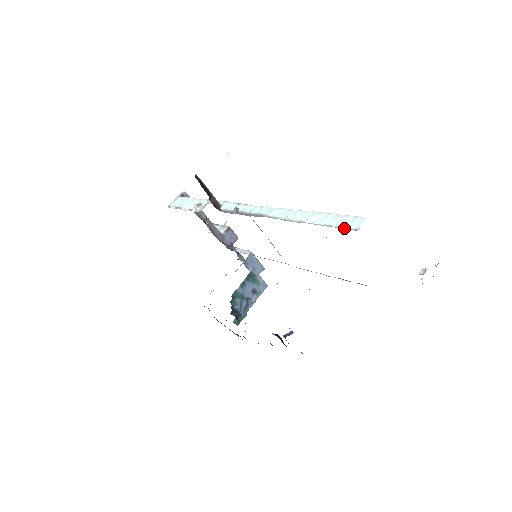
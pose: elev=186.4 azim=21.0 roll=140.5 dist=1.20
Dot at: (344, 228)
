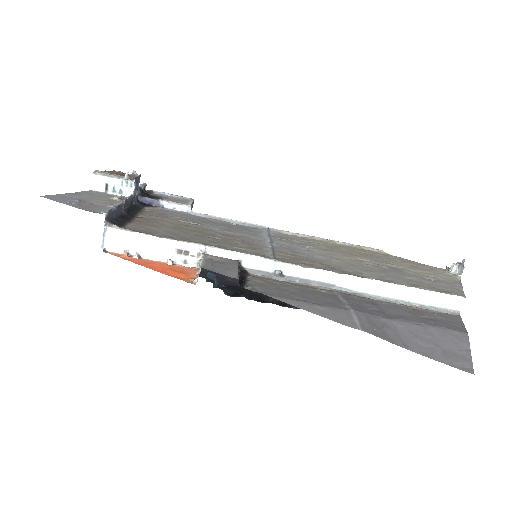
Dot at: (445, 309)
